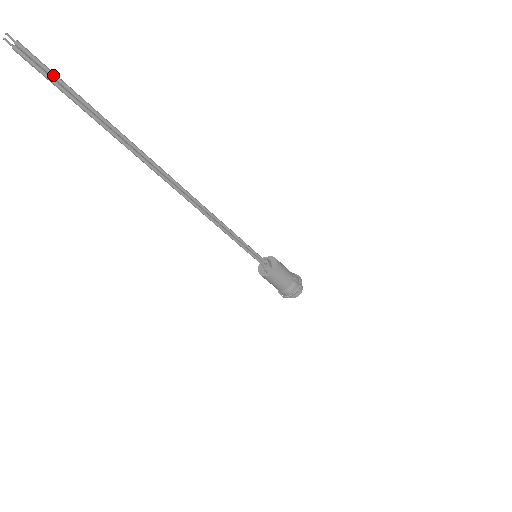
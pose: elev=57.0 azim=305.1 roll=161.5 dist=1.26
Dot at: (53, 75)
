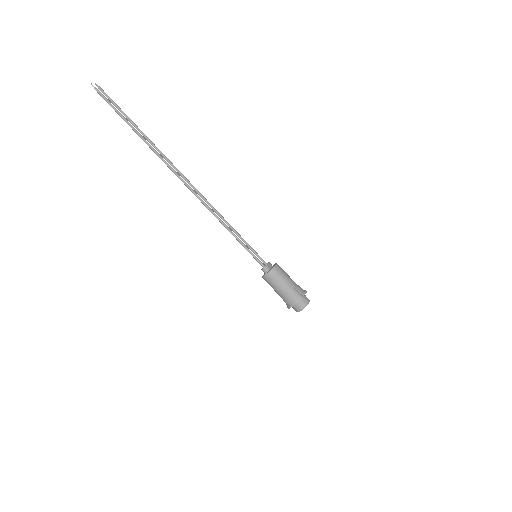
Dot at: (114, 104)
